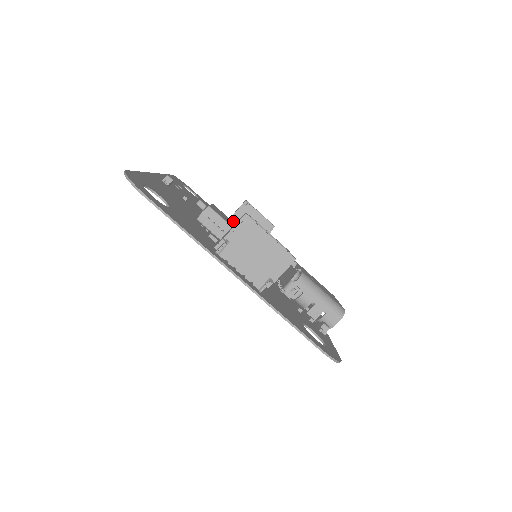
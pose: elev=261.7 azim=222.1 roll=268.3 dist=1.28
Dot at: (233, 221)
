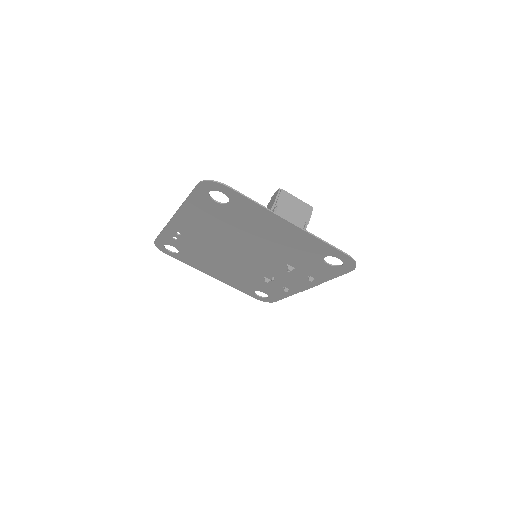
Dot at: occluded
